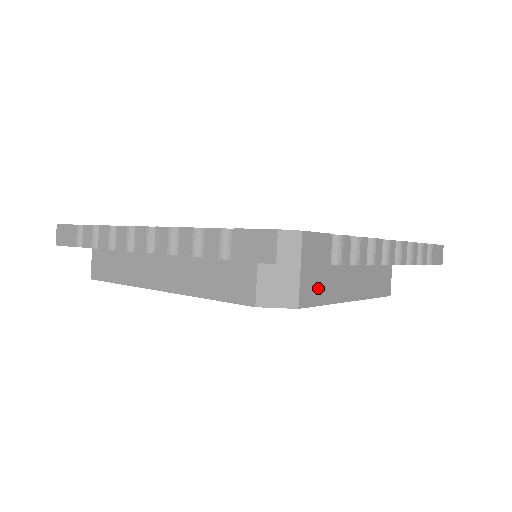
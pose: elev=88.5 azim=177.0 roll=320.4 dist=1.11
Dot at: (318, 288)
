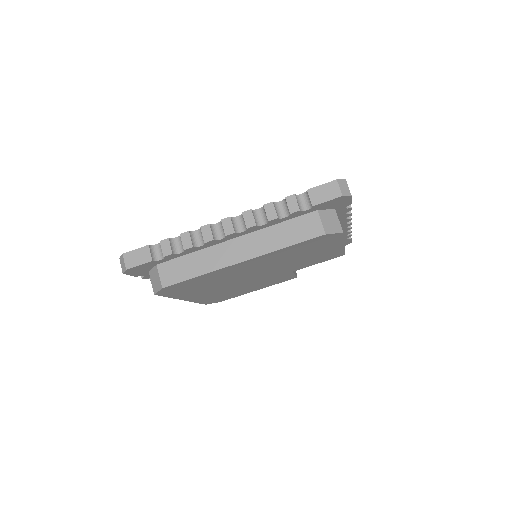
Dot at: occluded
